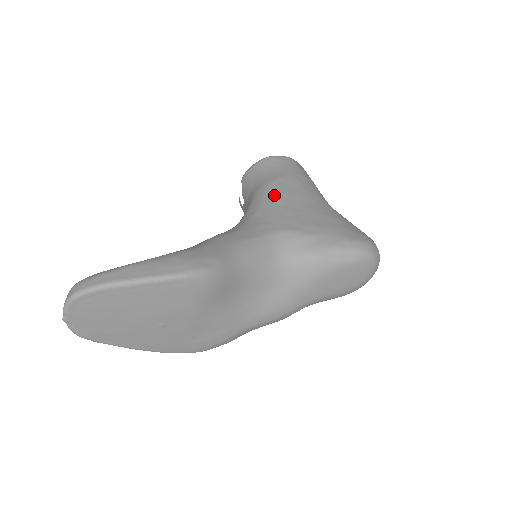
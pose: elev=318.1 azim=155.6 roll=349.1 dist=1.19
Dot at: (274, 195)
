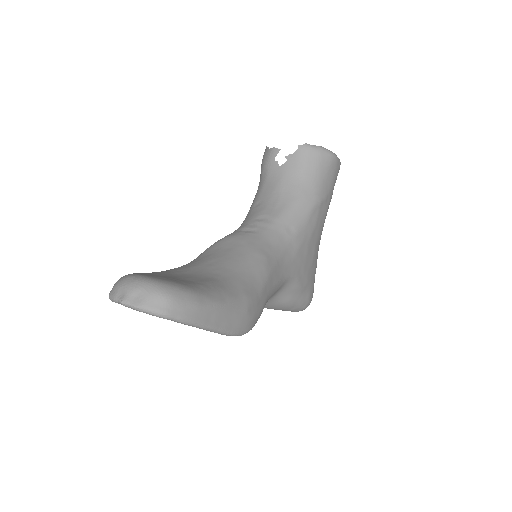
Dot at: (312, 222)
